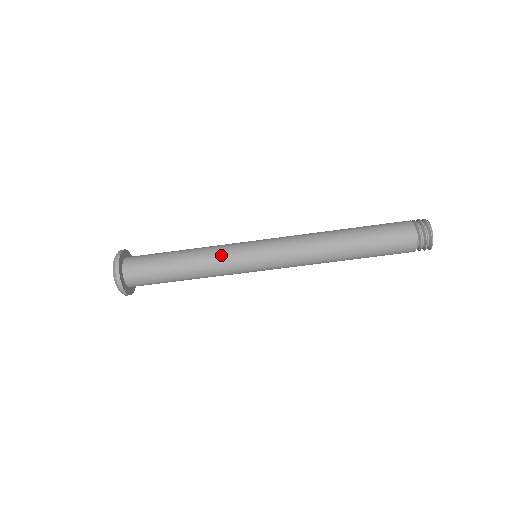
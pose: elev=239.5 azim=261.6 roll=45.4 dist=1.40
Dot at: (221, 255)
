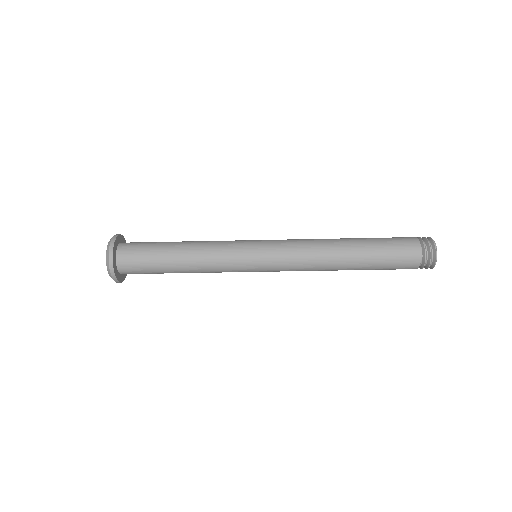
Dot at: (221, 249)
